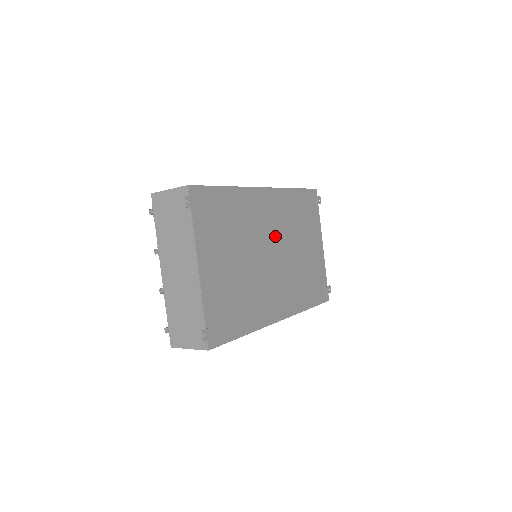
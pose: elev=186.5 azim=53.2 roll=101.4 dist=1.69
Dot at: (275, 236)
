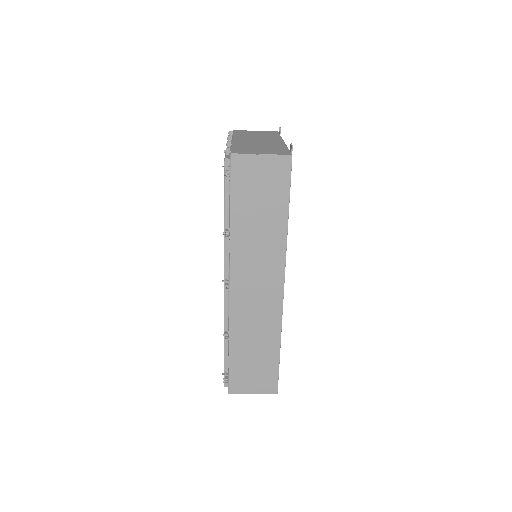
Dot at: occluded
